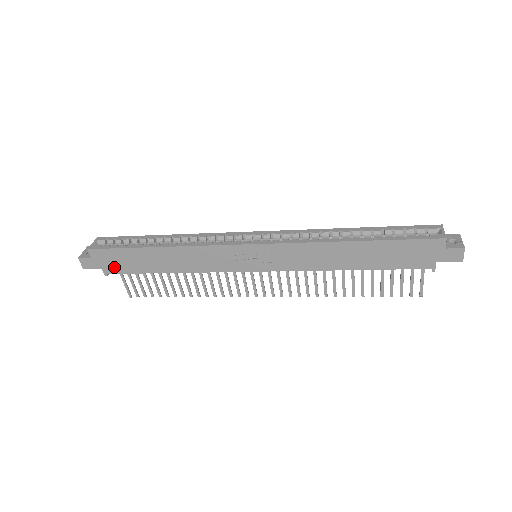
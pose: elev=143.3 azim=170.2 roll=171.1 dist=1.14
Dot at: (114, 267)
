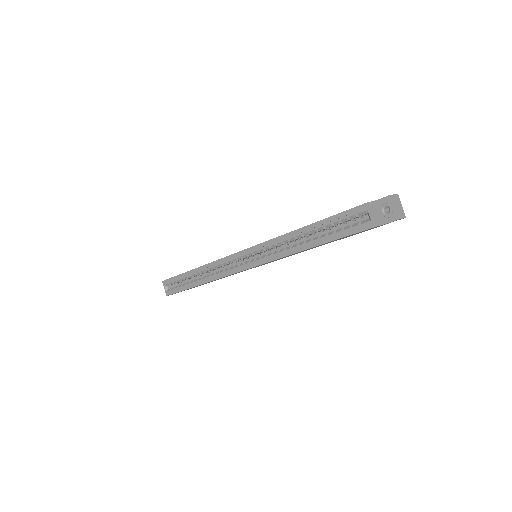
Dot at: occluded
